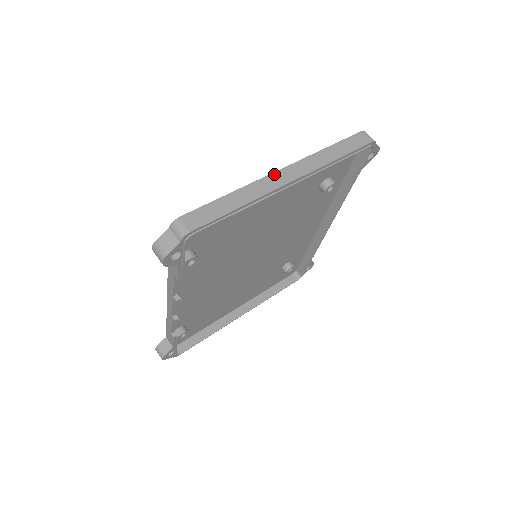
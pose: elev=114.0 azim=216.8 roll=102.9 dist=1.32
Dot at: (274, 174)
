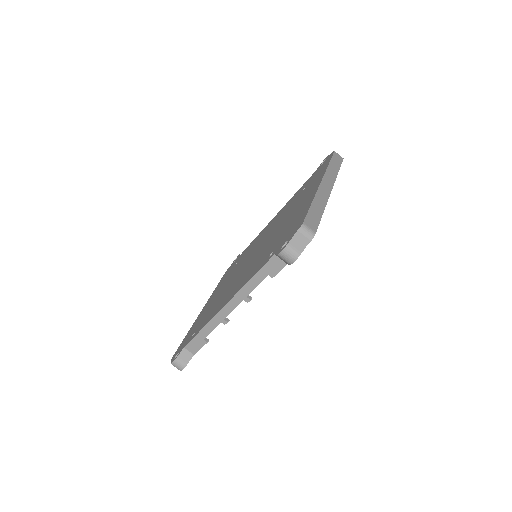
Dot at: (321, 185)
